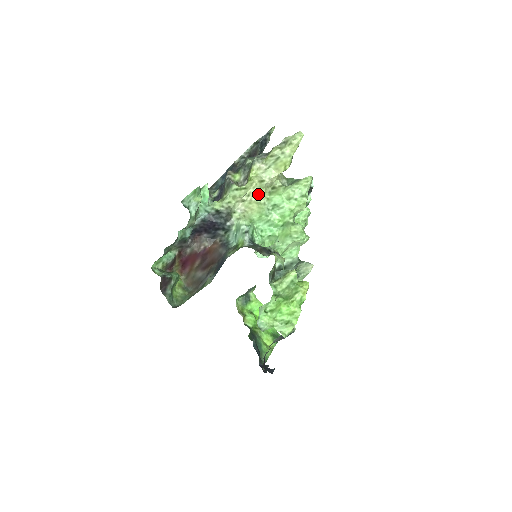
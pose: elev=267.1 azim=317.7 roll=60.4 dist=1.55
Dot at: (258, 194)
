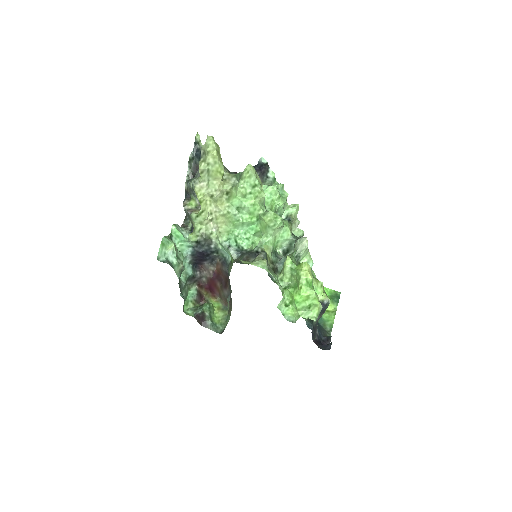
Dot at: (217, 208)
